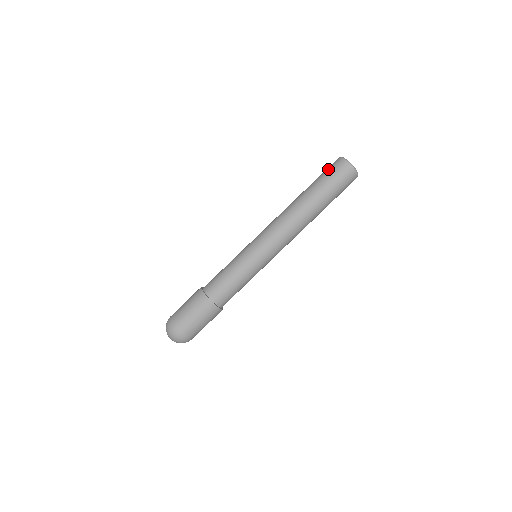
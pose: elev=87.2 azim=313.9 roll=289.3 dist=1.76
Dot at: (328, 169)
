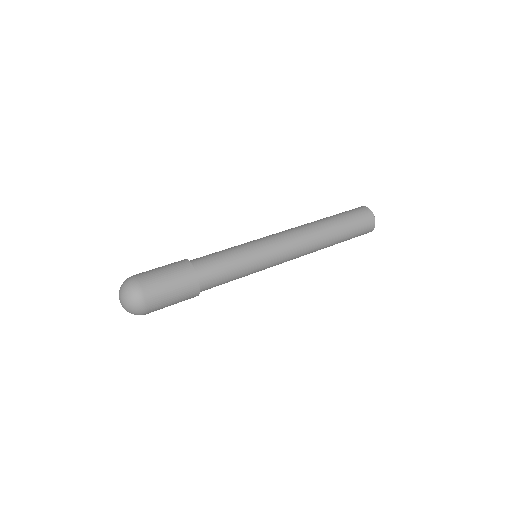
Dot at: (349, 210)
